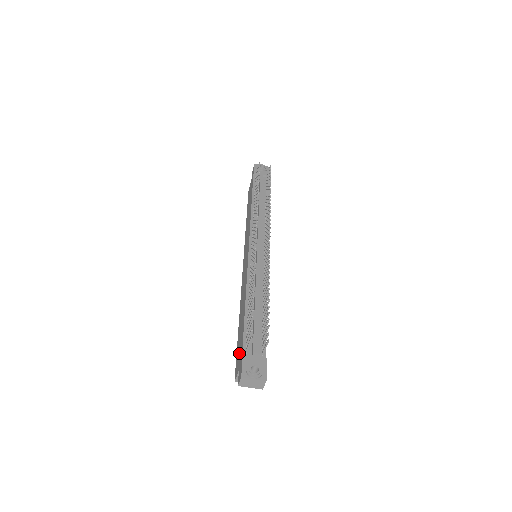
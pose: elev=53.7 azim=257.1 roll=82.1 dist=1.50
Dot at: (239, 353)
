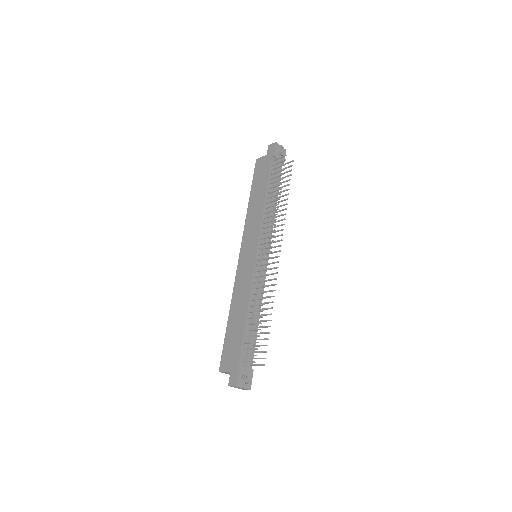
Dot at: (231, 355)
